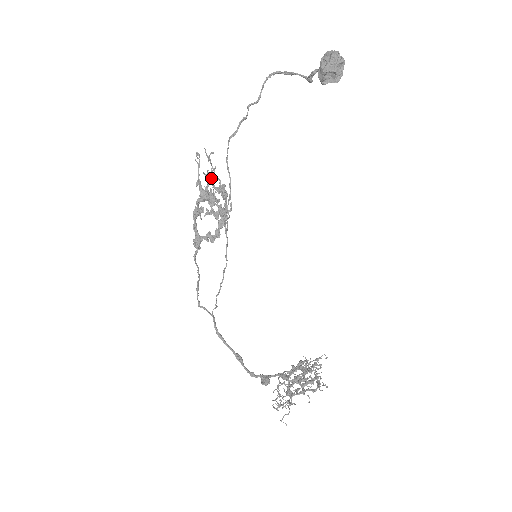
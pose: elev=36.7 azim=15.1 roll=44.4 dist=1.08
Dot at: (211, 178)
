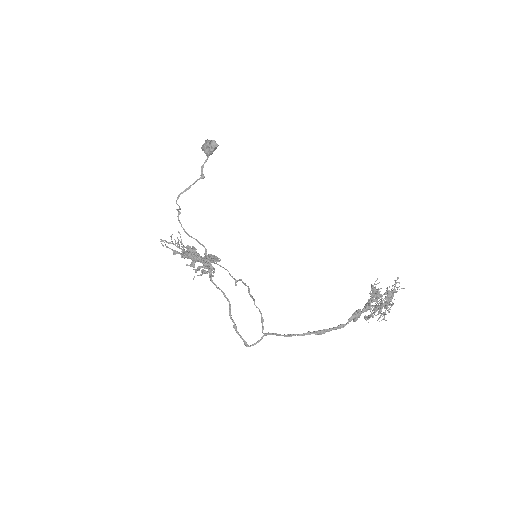
Dot at: occluded
